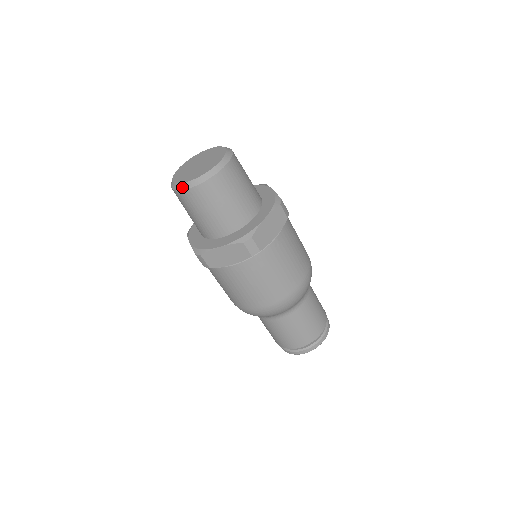
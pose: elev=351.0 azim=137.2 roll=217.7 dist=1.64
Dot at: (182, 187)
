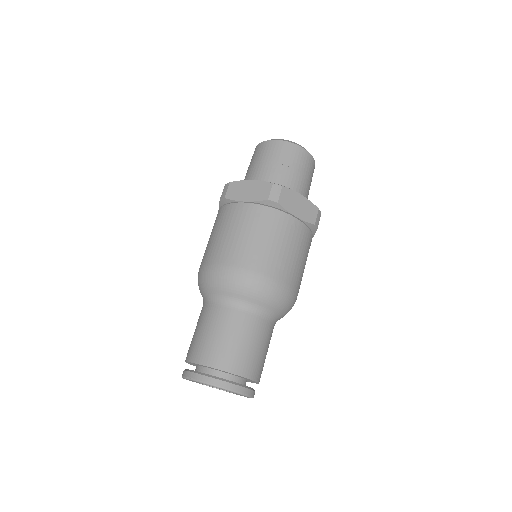
Dot at: occluded
